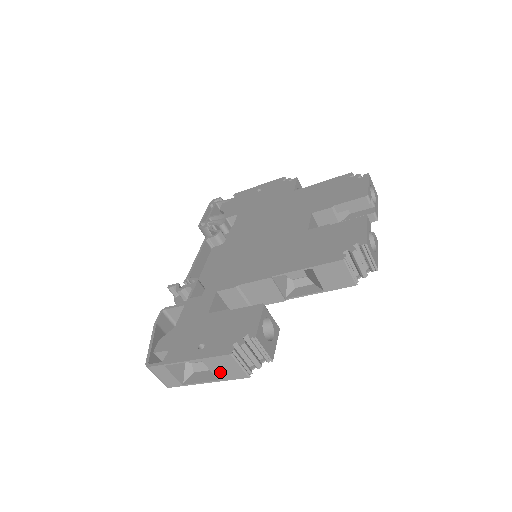
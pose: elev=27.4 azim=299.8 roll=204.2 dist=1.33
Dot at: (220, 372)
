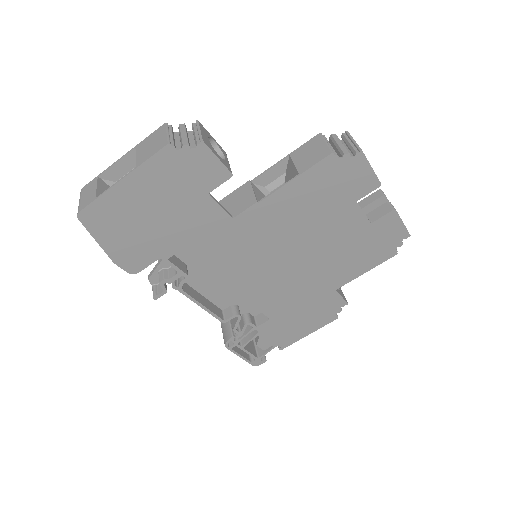
Dot at: (144, 154)
